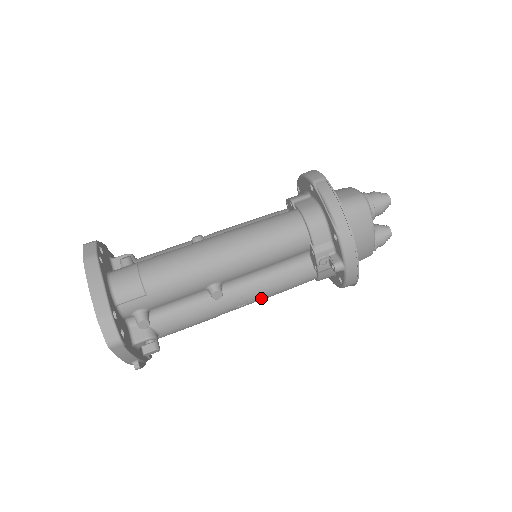
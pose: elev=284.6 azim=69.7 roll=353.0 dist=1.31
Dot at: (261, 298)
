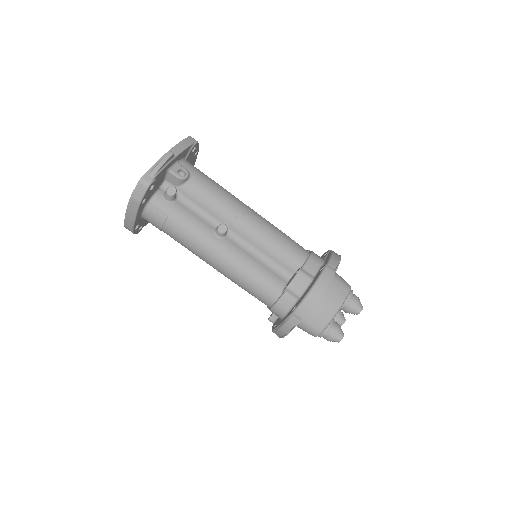
Dot at: occluded
